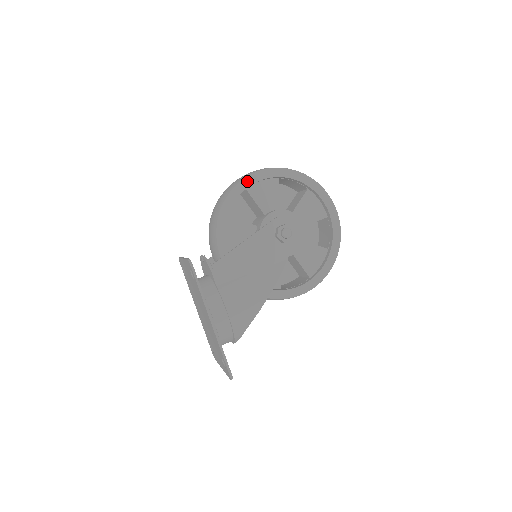
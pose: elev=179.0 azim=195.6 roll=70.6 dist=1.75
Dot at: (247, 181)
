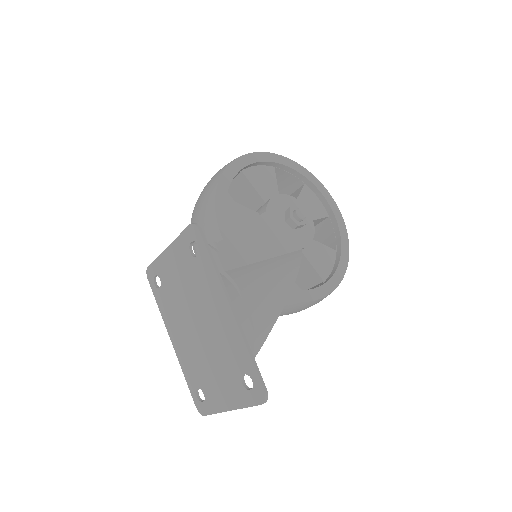
Dot at: (244, 160)
